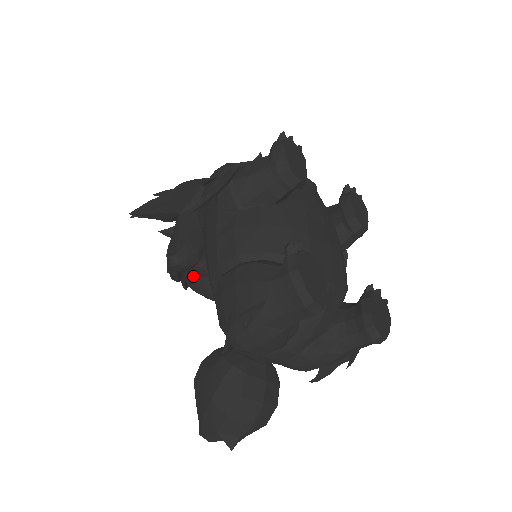
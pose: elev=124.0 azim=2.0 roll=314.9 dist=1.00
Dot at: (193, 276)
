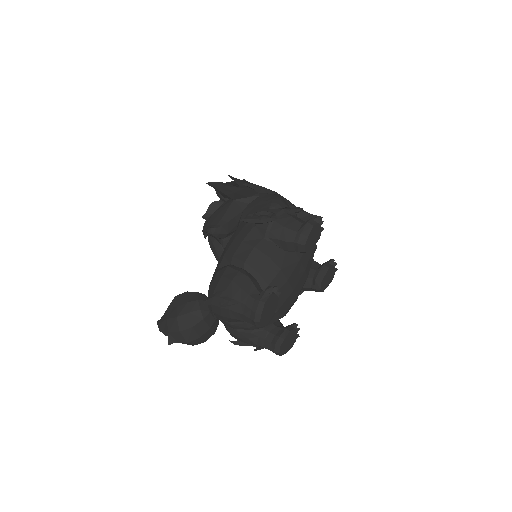
Dot at: occluded
